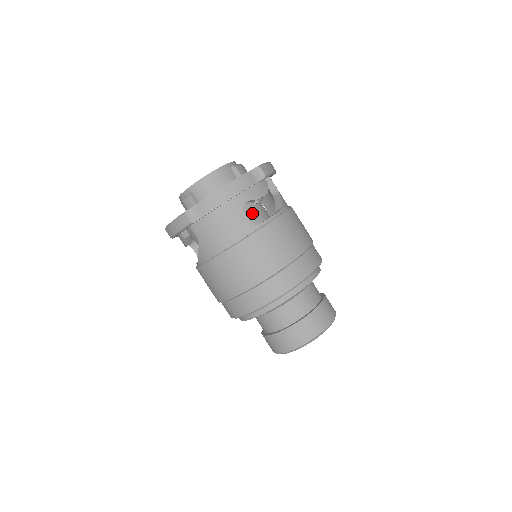
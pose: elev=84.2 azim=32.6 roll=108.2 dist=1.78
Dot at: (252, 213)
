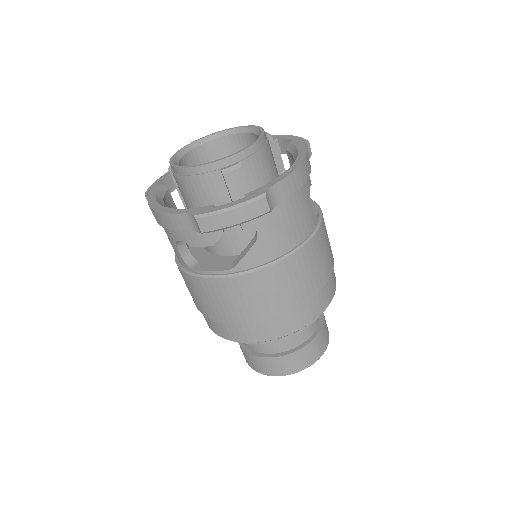
Dot at: occluded
